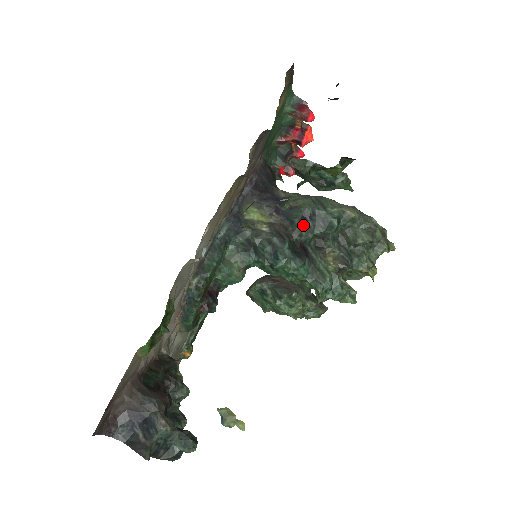
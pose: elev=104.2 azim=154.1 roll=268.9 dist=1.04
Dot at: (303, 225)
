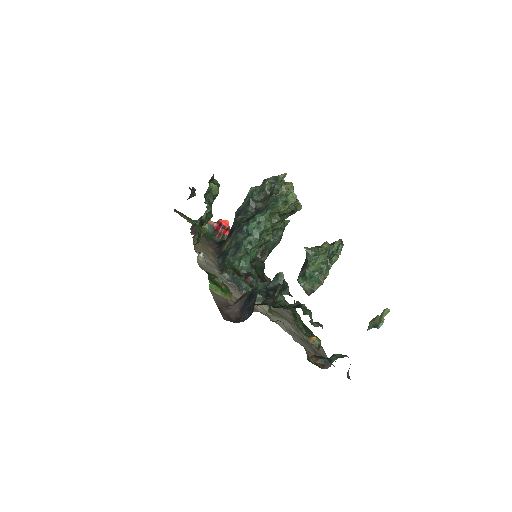
Dot at: (241, 216)
